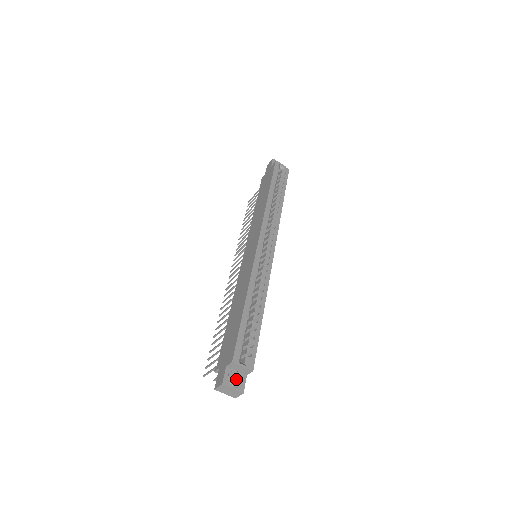
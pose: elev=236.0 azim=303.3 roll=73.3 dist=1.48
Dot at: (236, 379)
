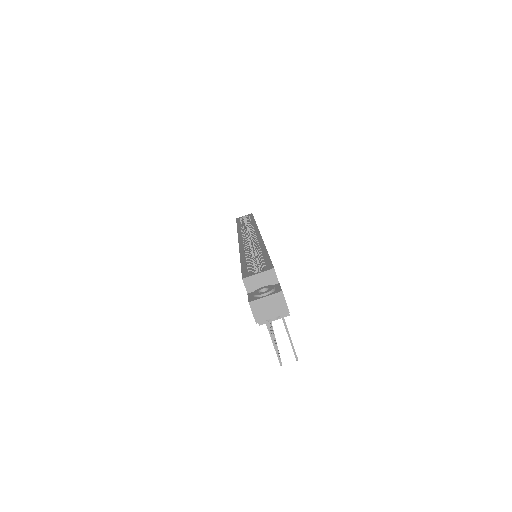
Dot at: occluded
